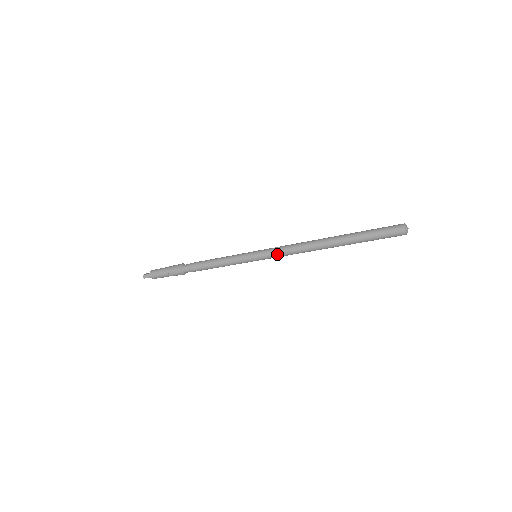
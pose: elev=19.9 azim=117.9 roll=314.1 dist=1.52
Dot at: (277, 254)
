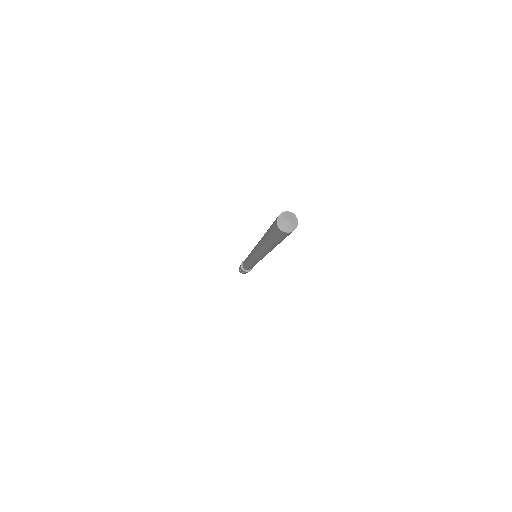
Dot at: (253, 255)
